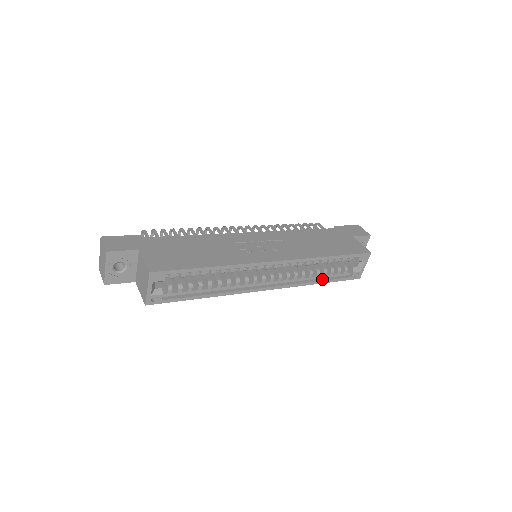
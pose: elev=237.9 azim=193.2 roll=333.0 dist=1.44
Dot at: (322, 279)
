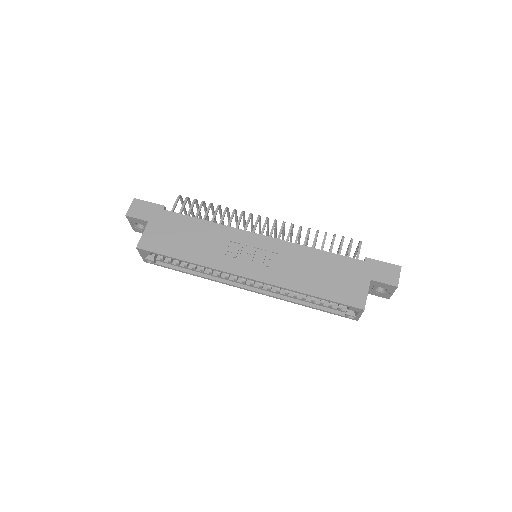
Dot at: (309, 304)
